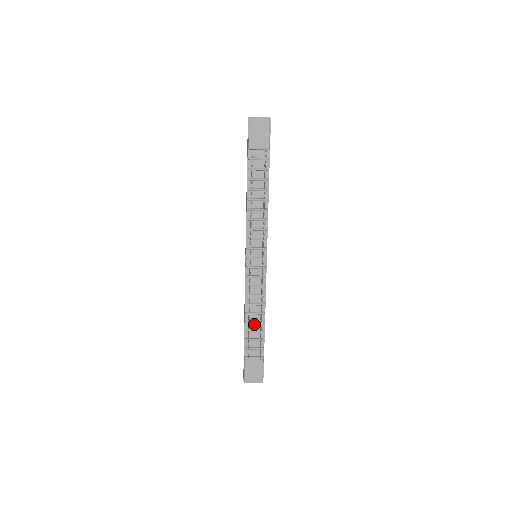
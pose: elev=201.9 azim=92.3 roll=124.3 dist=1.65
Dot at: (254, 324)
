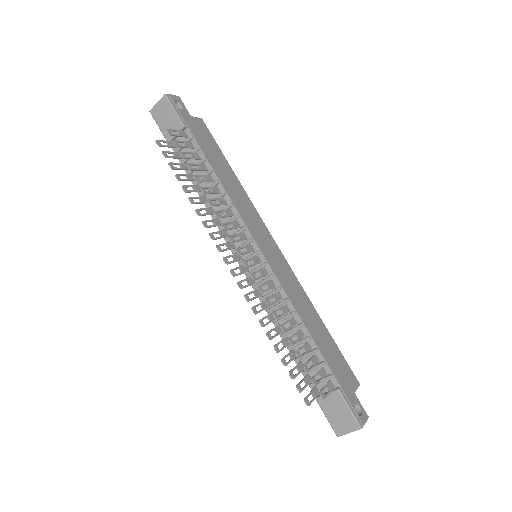
Dot at: (300, 346)
